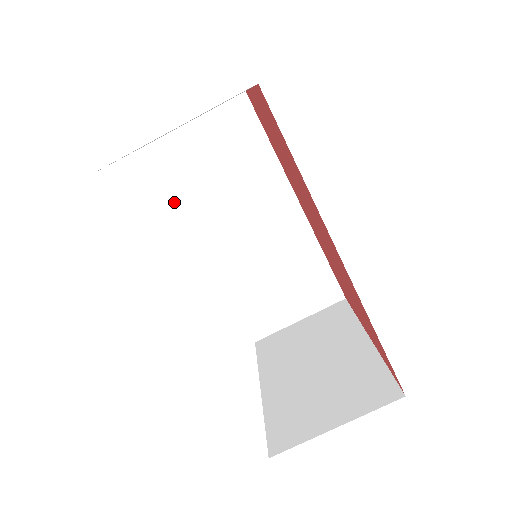
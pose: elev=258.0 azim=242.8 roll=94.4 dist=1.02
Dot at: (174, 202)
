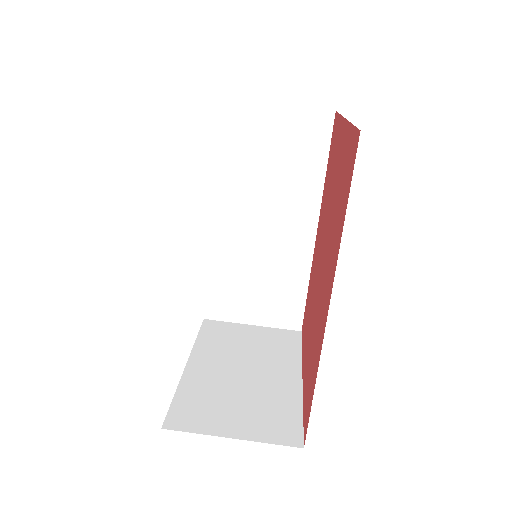
Dot at: (214, 162)
